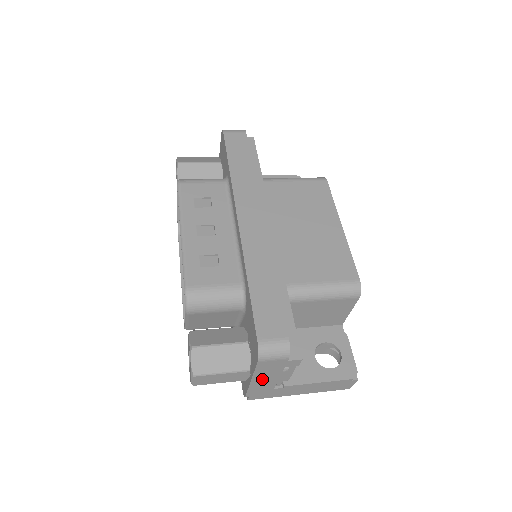
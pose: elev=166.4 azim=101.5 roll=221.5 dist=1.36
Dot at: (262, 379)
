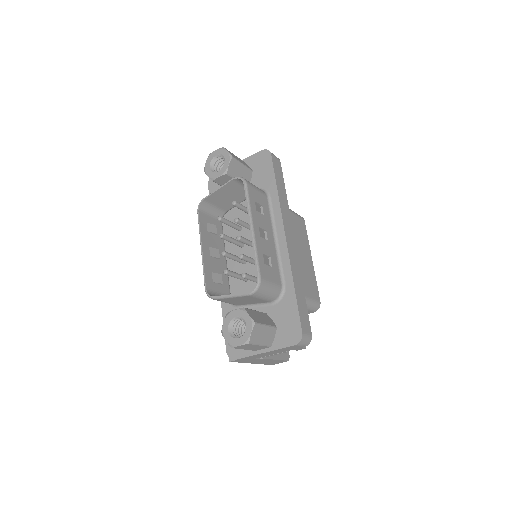
Dot at: (269, 353)
